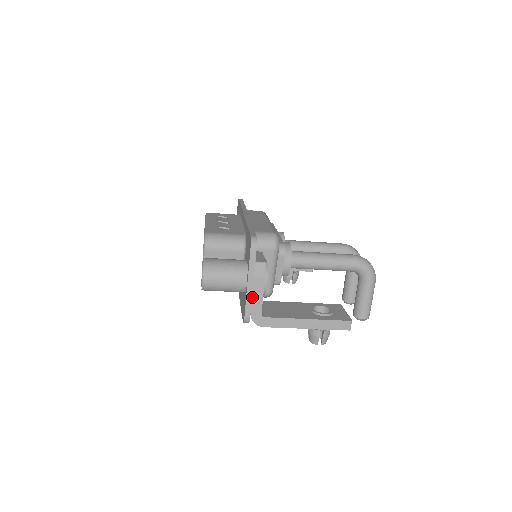
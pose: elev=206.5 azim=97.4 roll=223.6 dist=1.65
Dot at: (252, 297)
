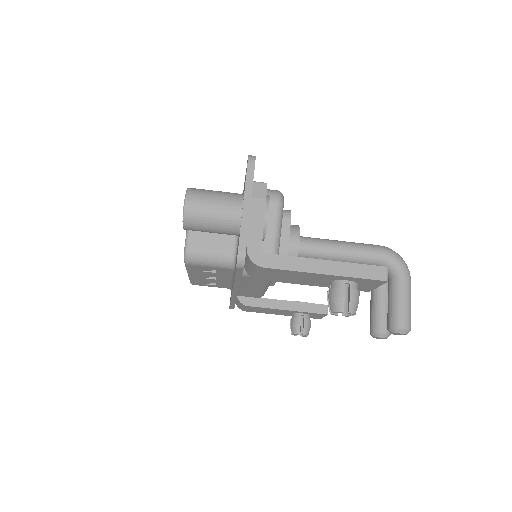
Dot at: (249, 224)
